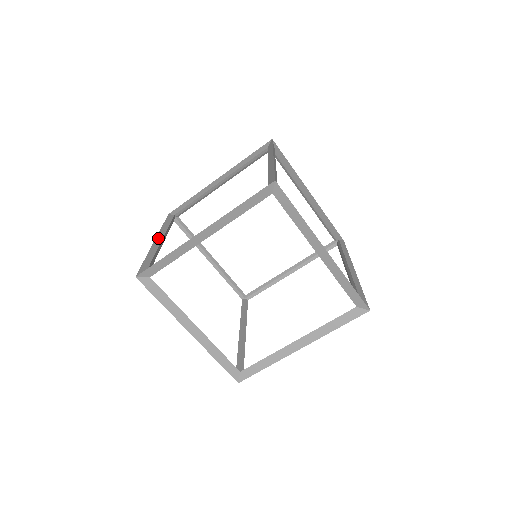
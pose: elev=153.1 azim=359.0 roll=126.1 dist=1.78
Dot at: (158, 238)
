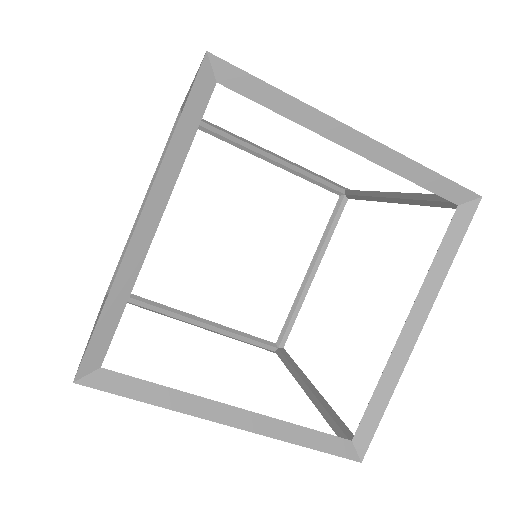
Dot at: occluded
